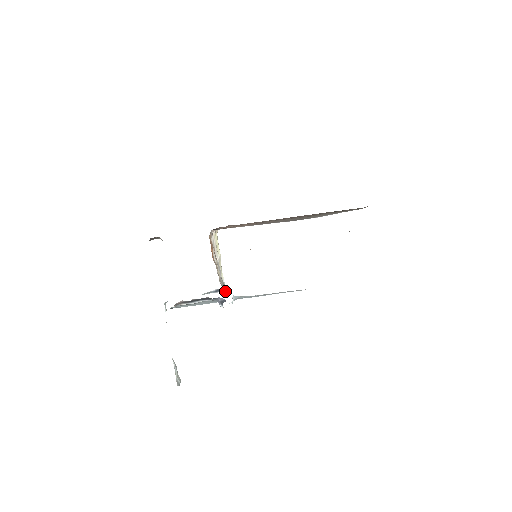
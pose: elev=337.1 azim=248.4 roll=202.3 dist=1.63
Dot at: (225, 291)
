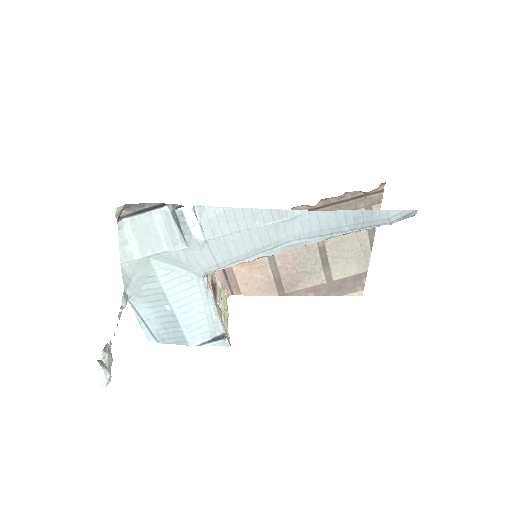
Dot at: (227, 340)
